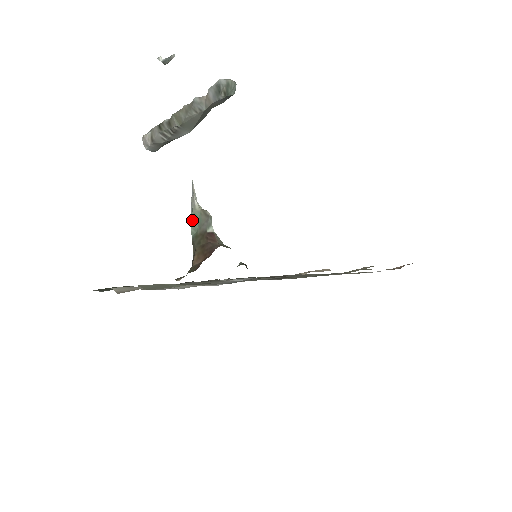
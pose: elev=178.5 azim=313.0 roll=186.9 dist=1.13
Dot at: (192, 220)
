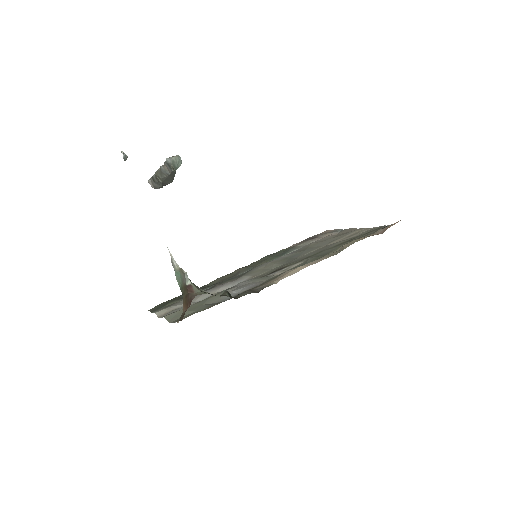
Dot at: (176, 277)
